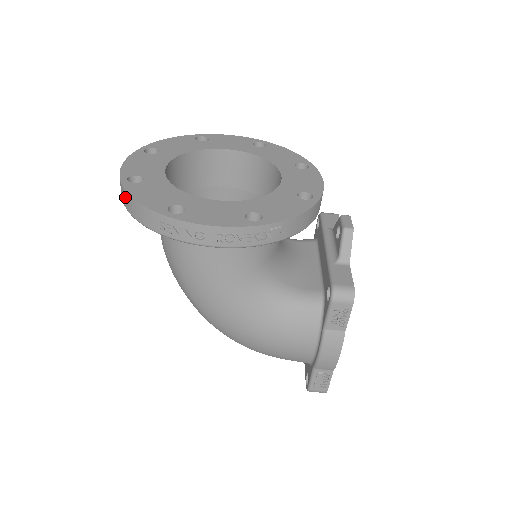
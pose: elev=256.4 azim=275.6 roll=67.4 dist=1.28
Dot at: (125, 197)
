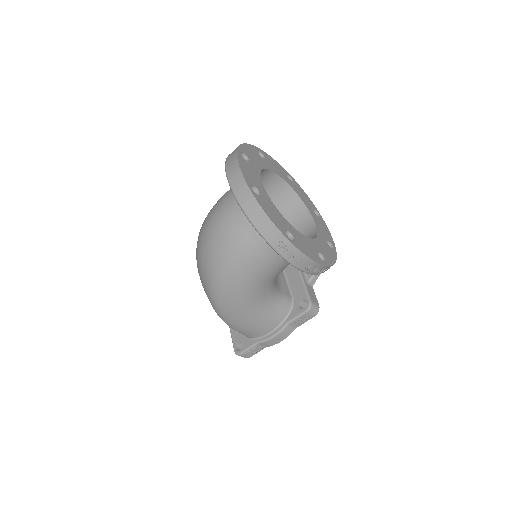
Dot at: (252, 205)
